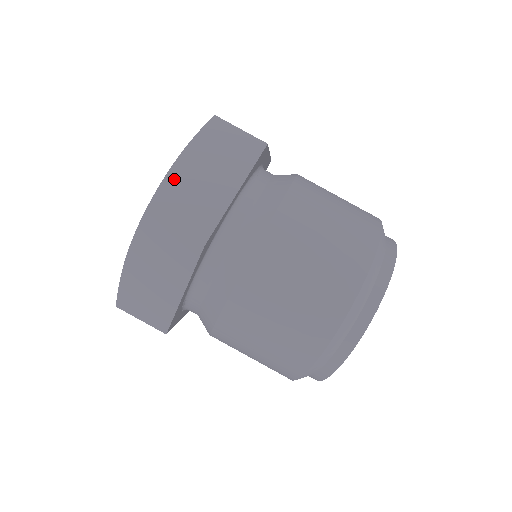
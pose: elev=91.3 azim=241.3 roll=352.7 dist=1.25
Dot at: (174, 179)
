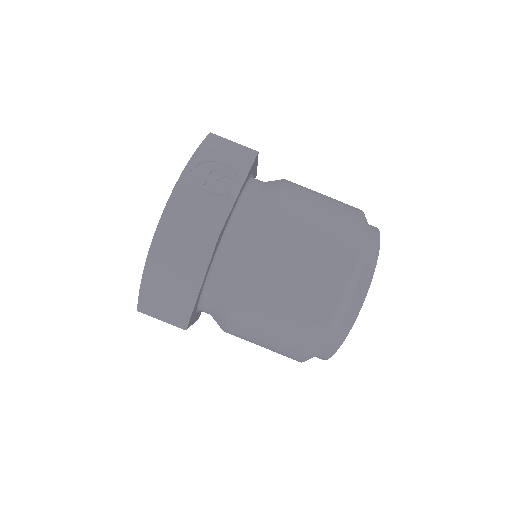
Dot at: (148, 282)
